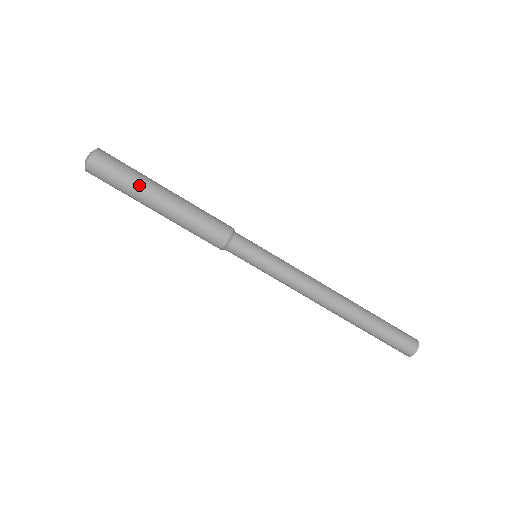
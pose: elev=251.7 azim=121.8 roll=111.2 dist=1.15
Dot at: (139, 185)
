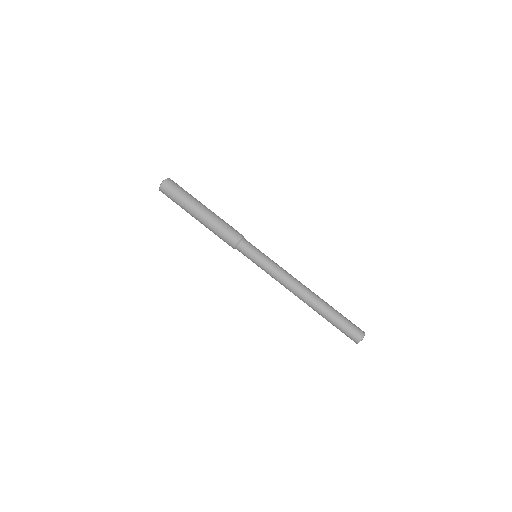
Dot at: (193, 198)
